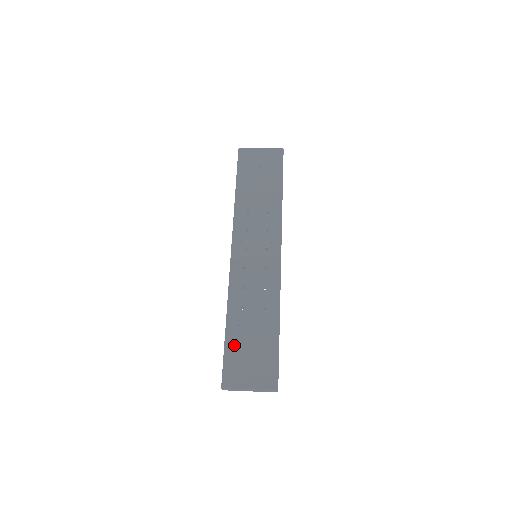
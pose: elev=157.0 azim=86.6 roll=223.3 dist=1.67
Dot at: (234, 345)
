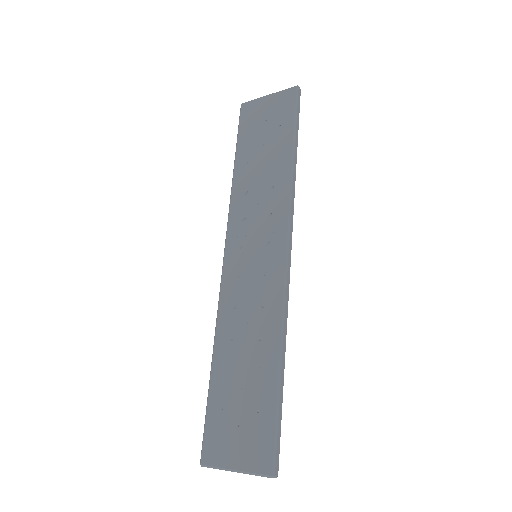
Dot at: (218, 397)
